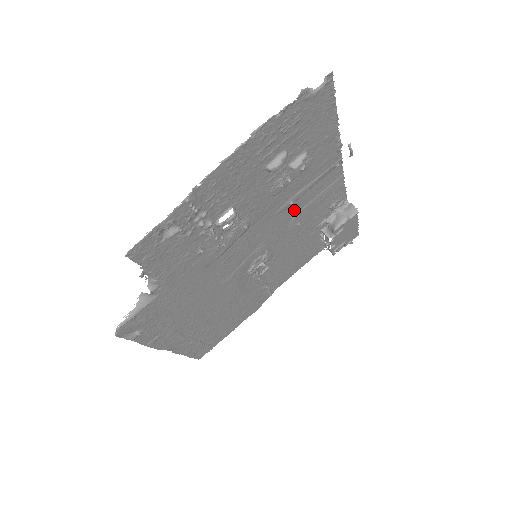
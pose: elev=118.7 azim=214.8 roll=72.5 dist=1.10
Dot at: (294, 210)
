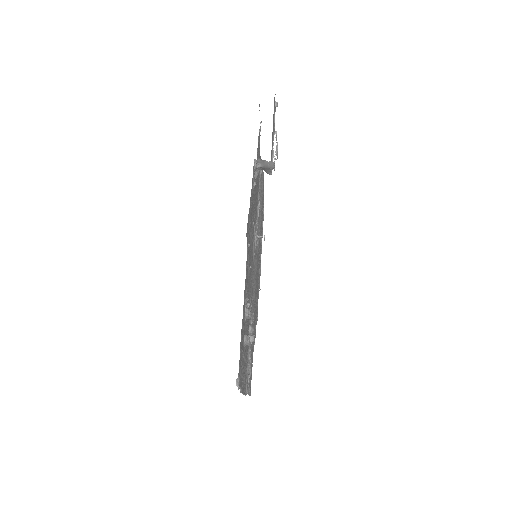
Dot at: (250, 249)
